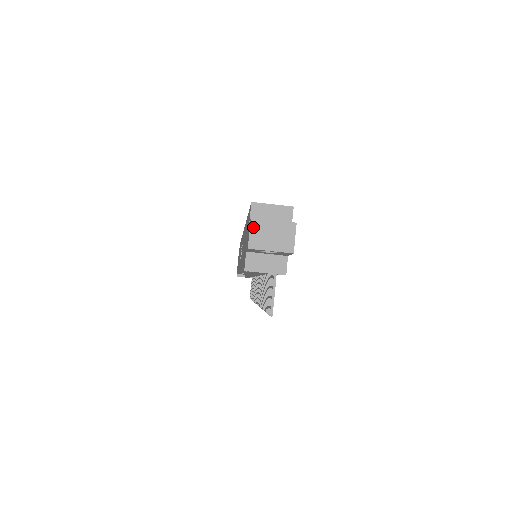
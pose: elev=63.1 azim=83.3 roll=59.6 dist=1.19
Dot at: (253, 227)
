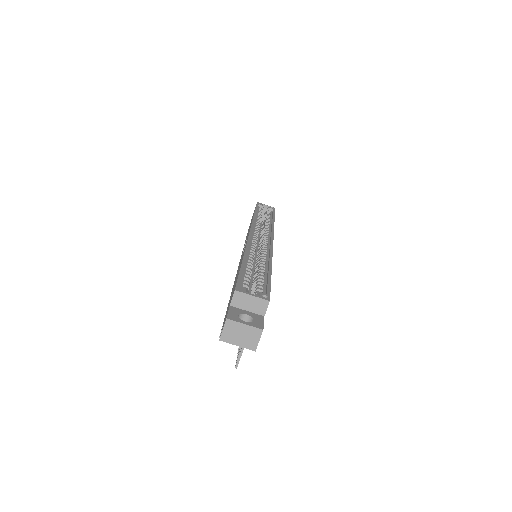
Dot at: (227, 326)
